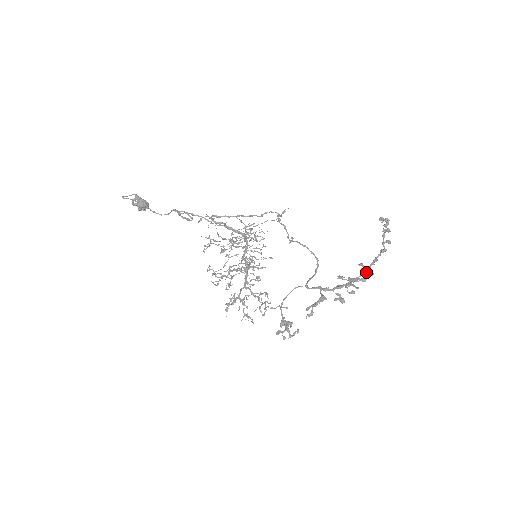
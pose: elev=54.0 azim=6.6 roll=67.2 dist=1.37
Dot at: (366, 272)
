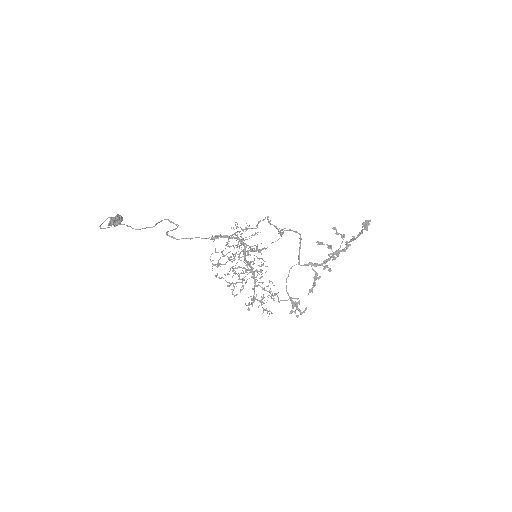
Dot at: occluded
